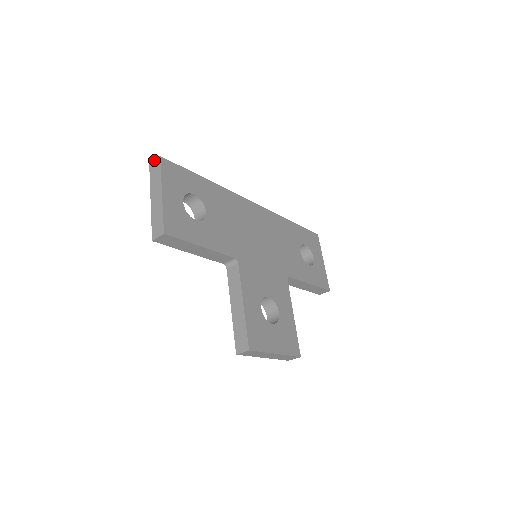
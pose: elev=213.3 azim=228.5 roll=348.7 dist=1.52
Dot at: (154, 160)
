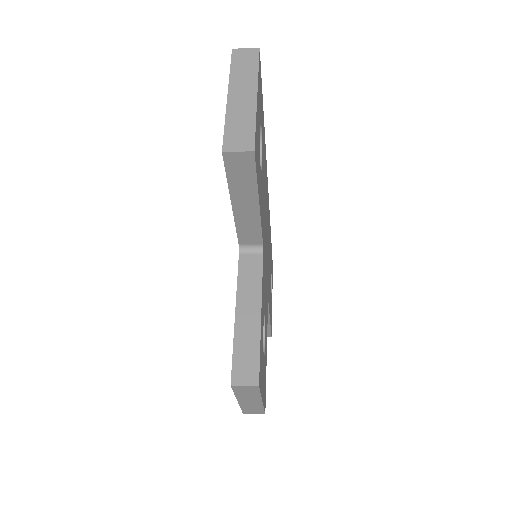
Dot at: occluded
